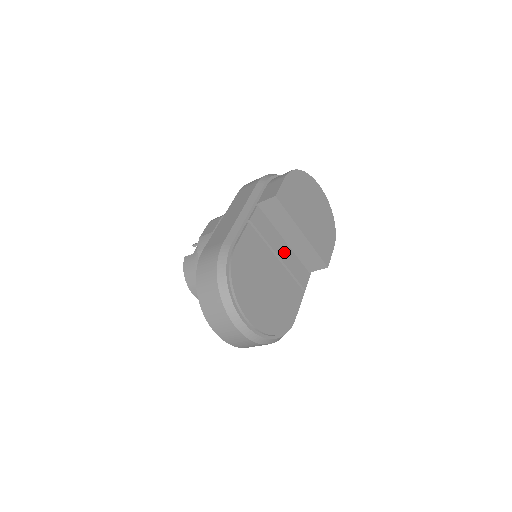
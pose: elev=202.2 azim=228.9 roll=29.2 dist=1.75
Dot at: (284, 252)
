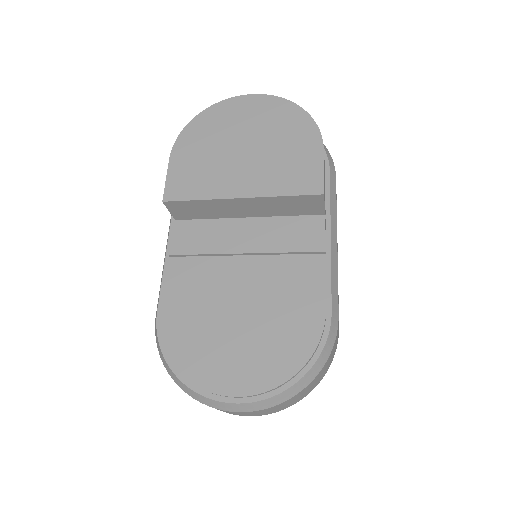
Dot at: (252, 237)
